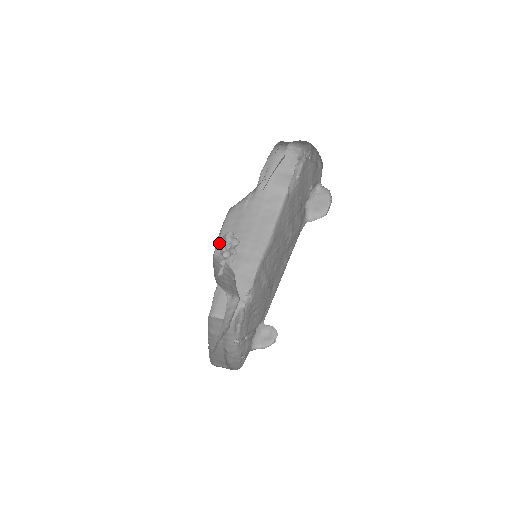
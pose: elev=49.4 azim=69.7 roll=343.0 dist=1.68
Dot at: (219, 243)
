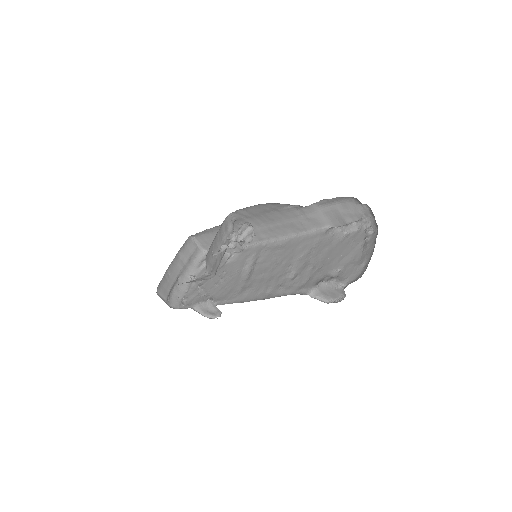
Dot at: (241, 210)
